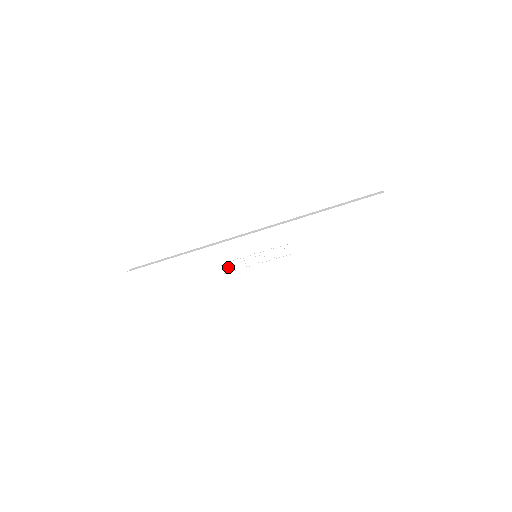
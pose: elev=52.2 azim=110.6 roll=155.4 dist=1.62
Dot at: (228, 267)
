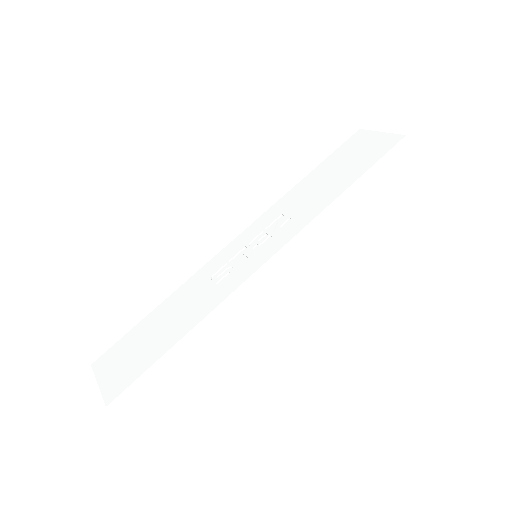
Dot at: (220, 277)
